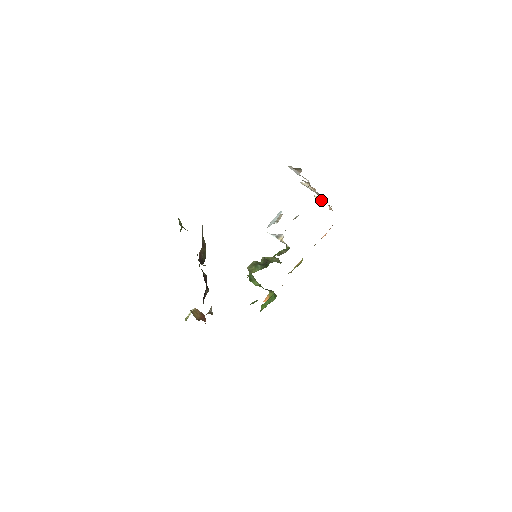
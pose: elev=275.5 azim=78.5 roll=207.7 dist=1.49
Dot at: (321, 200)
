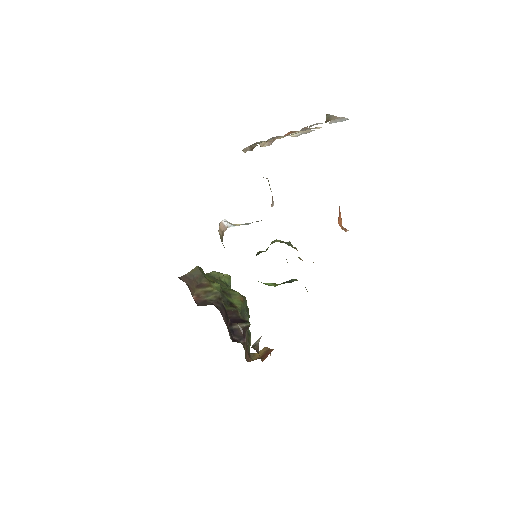
Dot at: (269, 143)
